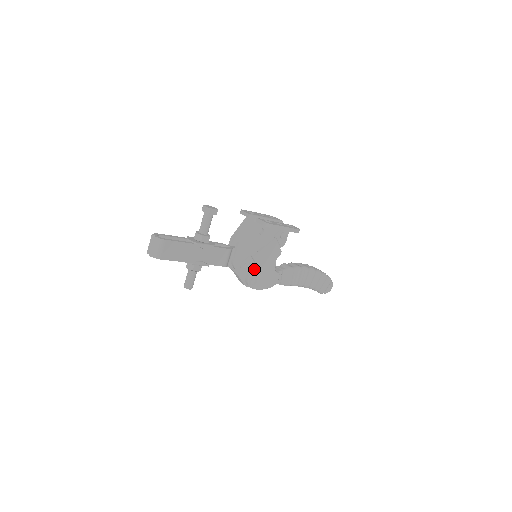
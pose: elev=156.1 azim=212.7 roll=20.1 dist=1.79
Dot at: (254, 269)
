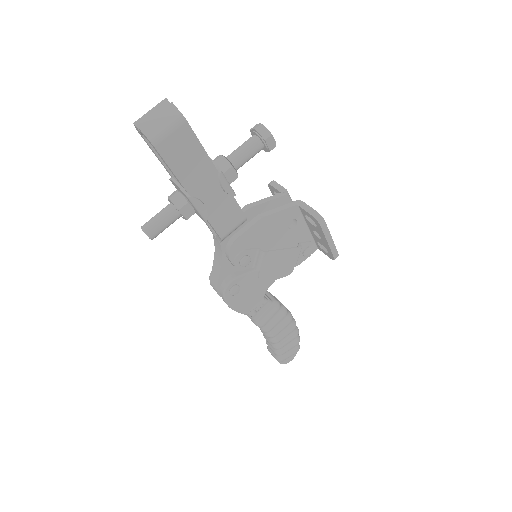
Dot at: (247, 272)
